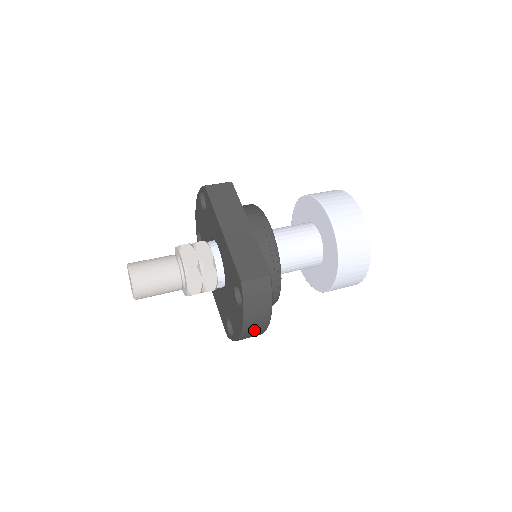
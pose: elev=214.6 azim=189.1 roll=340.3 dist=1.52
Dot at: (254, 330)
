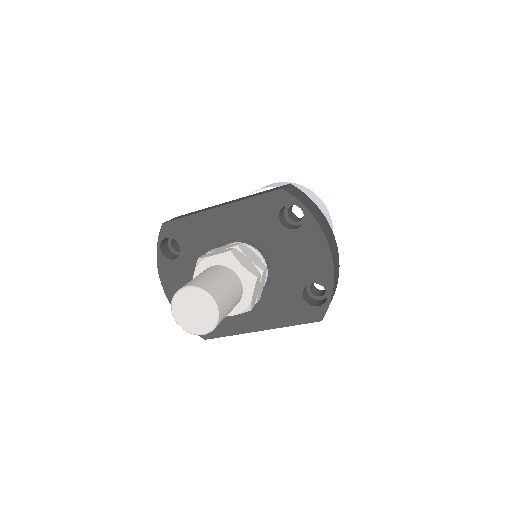
Dot at: (333, 246)
